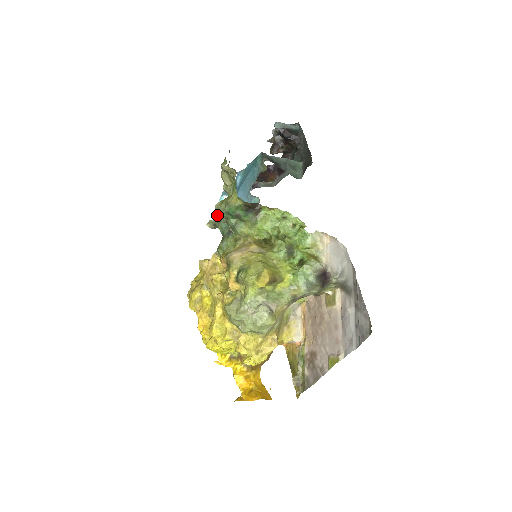
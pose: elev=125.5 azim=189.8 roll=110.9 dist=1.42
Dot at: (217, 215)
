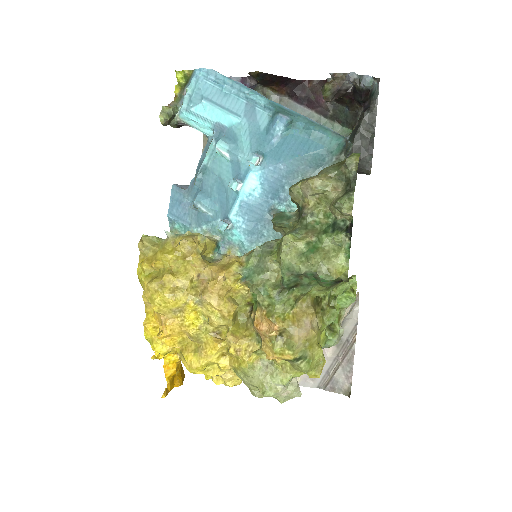
Dot at: (298, 269)
